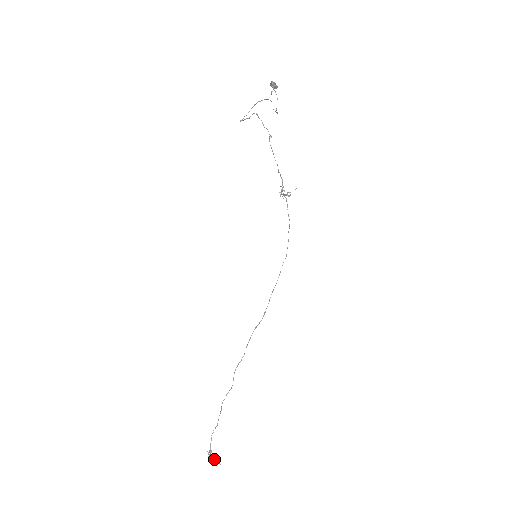
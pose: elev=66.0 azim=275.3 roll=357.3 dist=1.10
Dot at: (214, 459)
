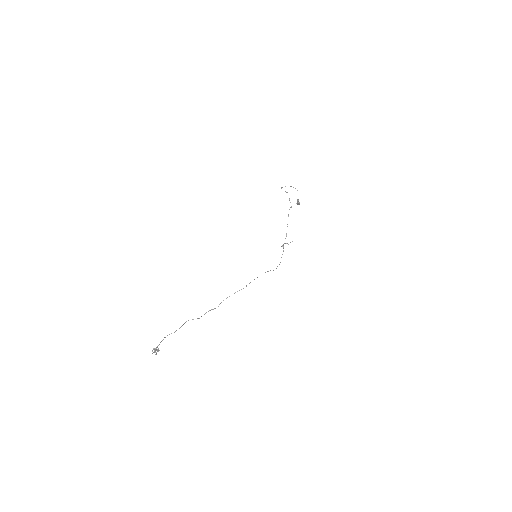
Dot at: (158, 348)
